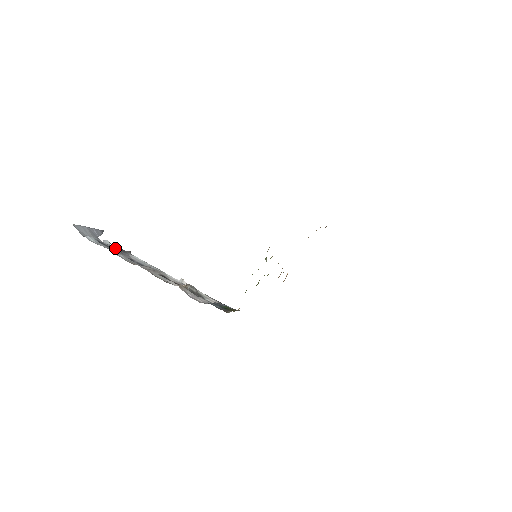
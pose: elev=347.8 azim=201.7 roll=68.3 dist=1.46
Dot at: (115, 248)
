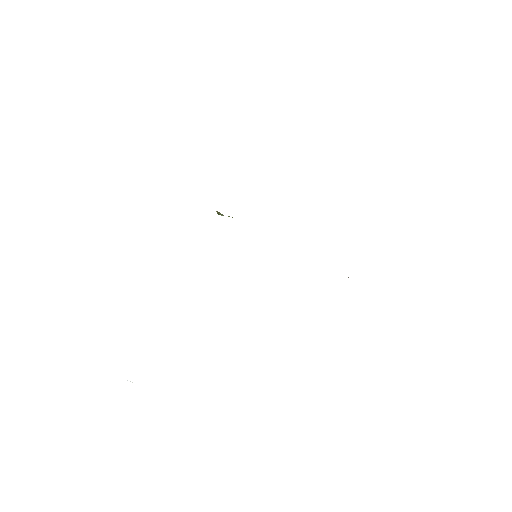
Dot at: occluded
